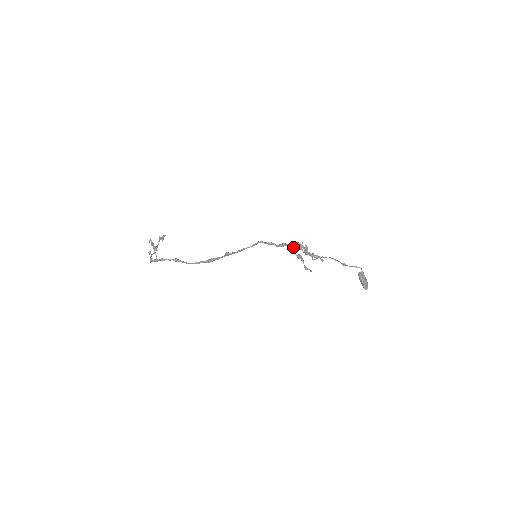
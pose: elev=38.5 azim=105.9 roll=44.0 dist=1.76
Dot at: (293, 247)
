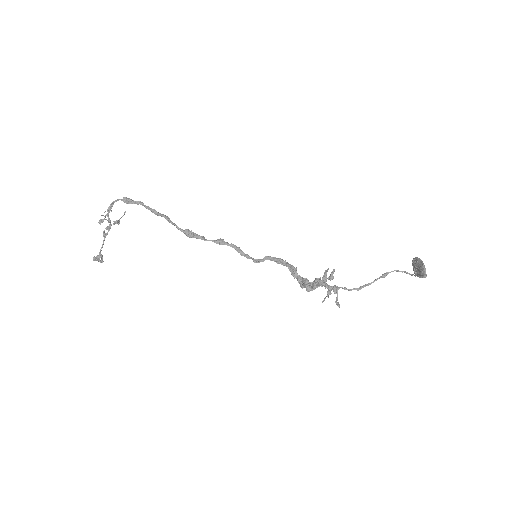
Dot at: (305, 279)
